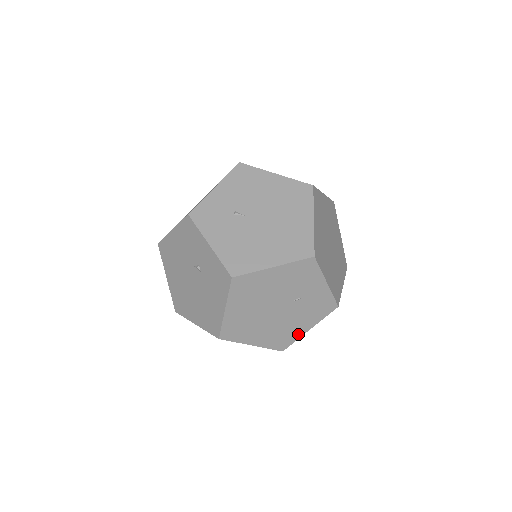
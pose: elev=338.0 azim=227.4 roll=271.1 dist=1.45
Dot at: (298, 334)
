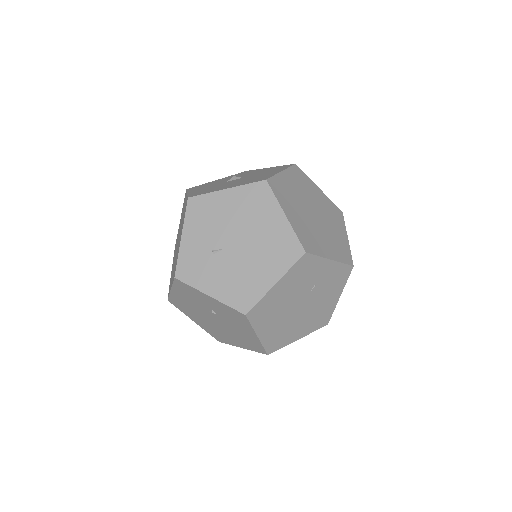
Dot at: (332, 306)
